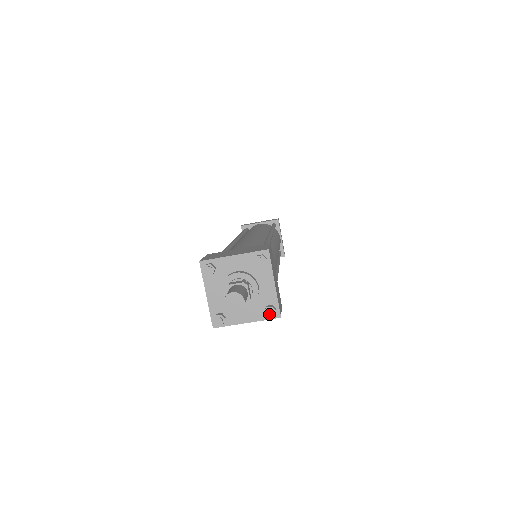
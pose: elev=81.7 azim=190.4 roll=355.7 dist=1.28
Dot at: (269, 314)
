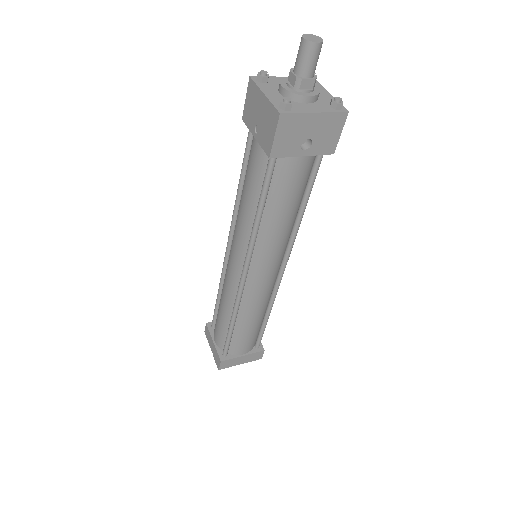
Dot at: (338, 99)
